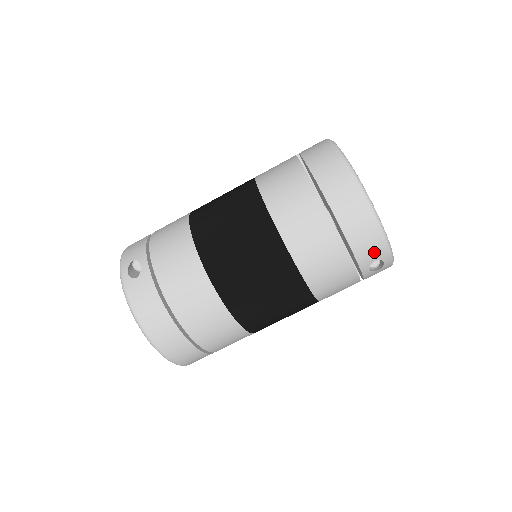
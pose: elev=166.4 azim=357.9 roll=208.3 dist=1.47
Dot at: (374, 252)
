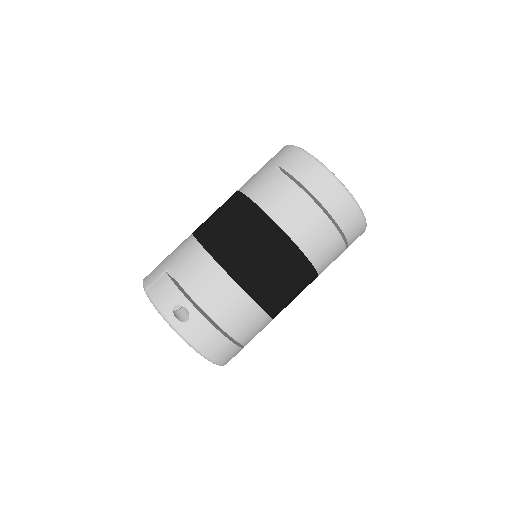
Dot at: (358, 234)
